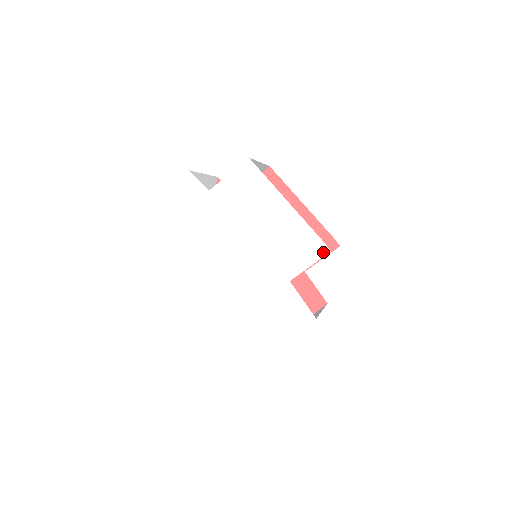
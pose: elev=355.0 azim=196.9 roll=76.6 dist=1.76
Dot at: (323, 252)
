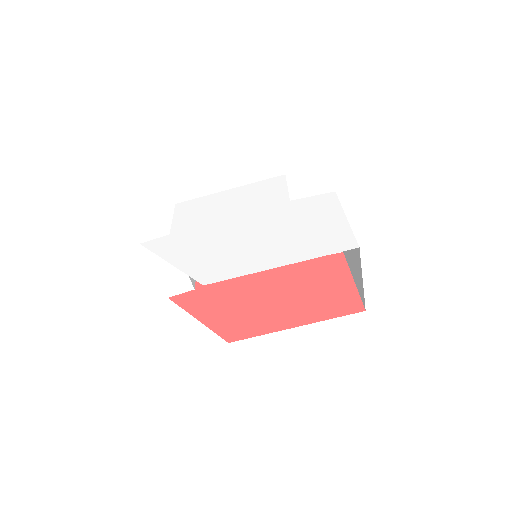
Dot at: (282, 178)
